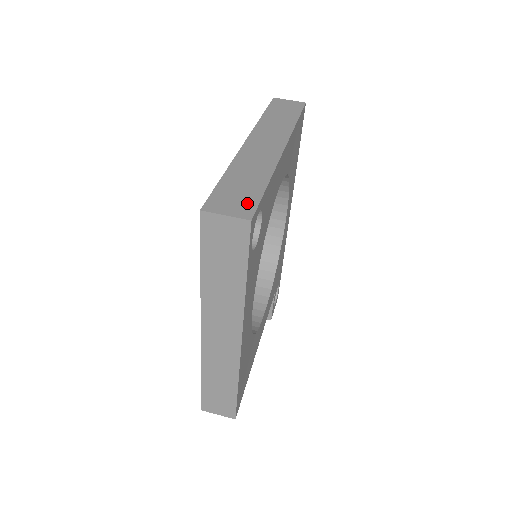
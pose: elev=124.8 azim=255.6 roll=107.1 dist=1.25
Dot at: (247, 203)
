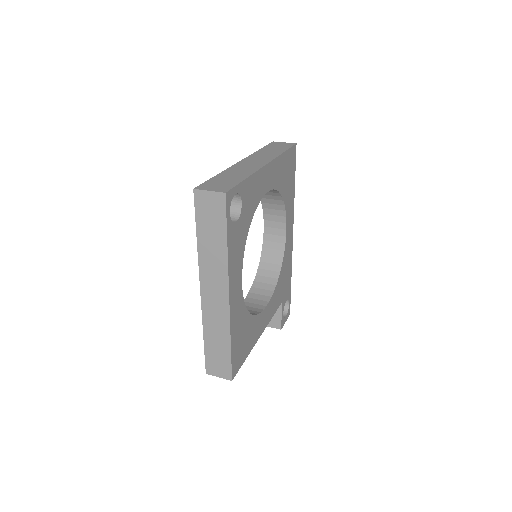
Dot at: (226, 186)
